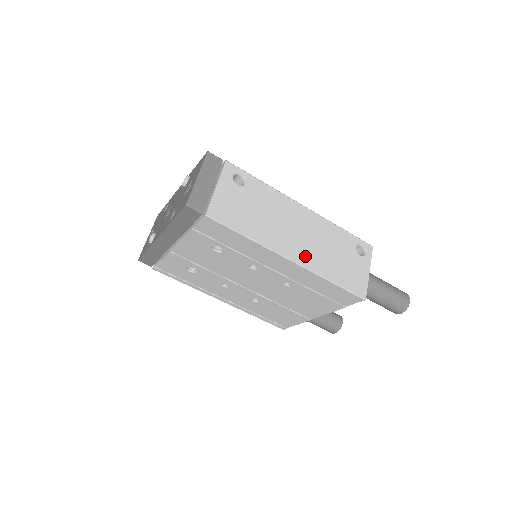
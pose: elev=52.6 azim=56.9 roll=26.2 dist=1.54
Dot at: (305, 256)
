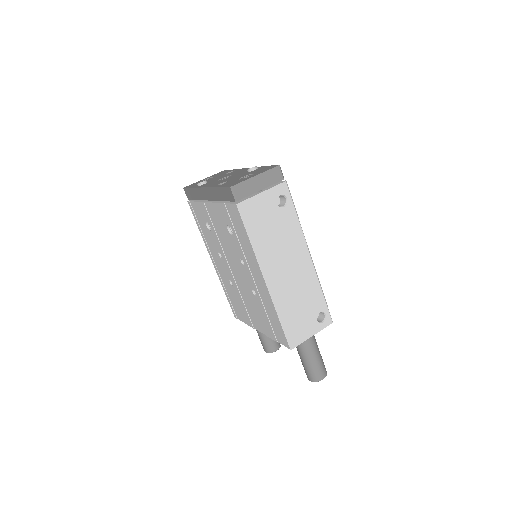
Dot at: (278, 287)
